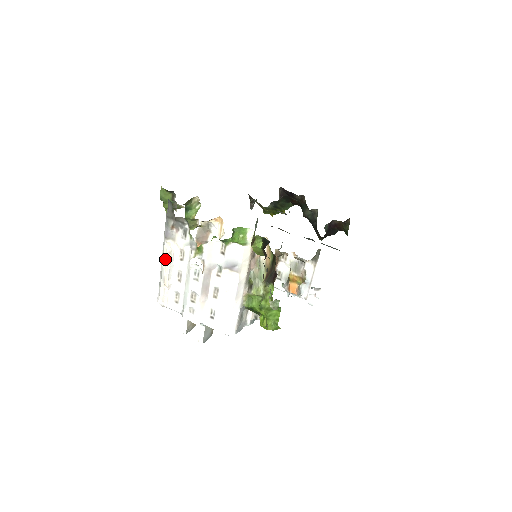
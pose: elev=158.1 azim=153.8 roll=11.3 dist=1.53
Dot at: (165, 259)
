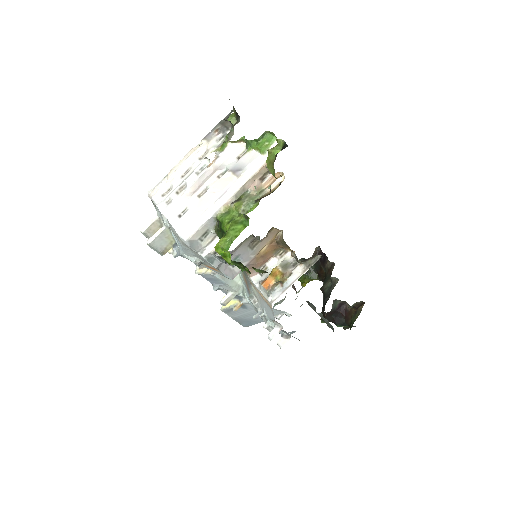
Dot at: (188, 152)
